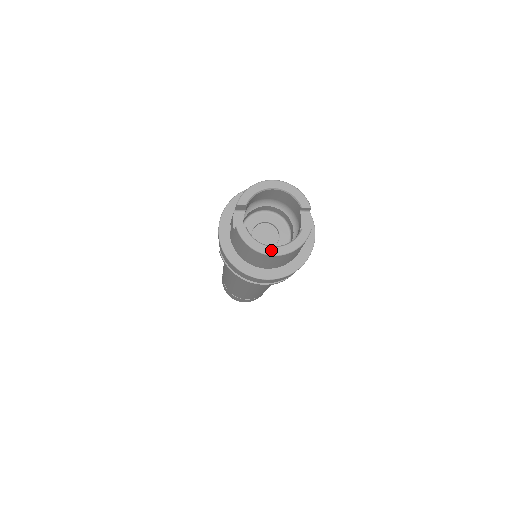
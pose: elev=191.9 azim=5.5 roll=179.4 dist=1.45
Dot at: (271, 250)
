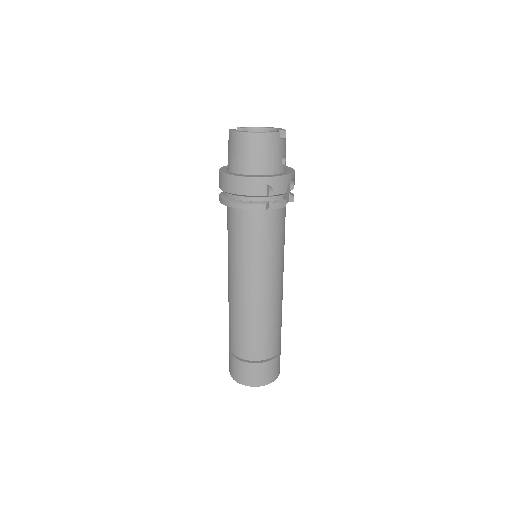
Dot at: (244, 131)
